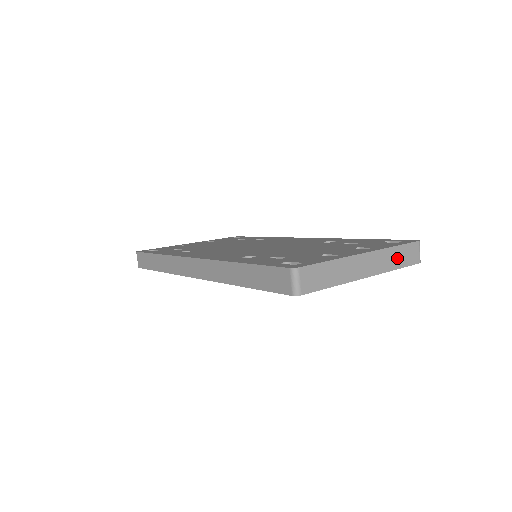
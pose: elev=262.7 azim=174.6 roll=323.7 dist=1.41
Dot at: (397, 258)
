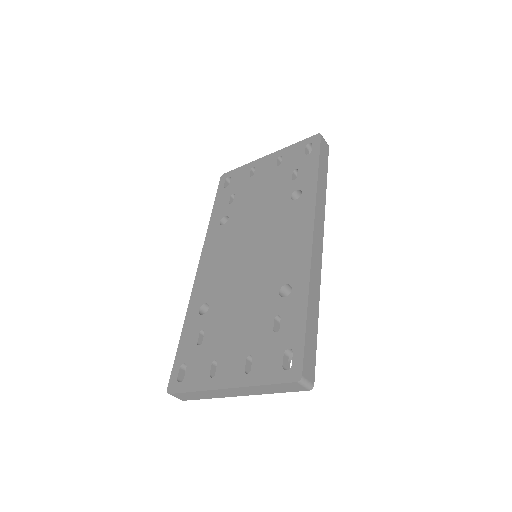
Dot at: (270, 389)
